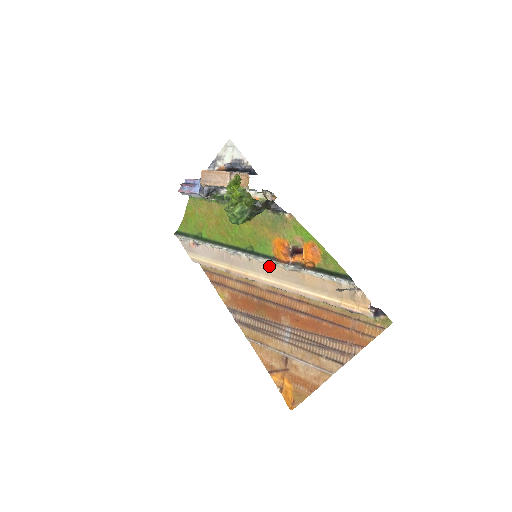
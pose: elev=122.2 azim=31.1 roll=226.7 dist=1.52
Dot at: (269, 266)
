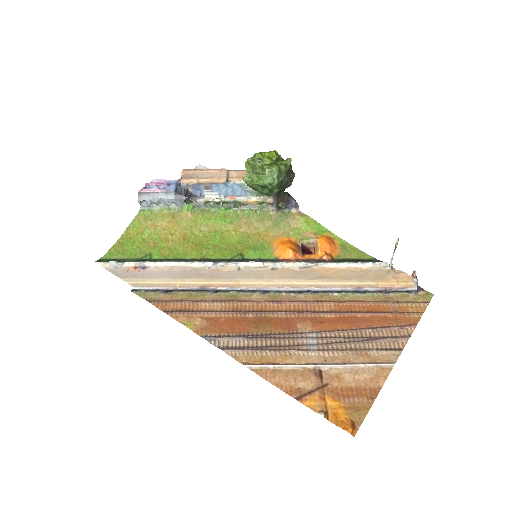
Dot at: (271, 269)
